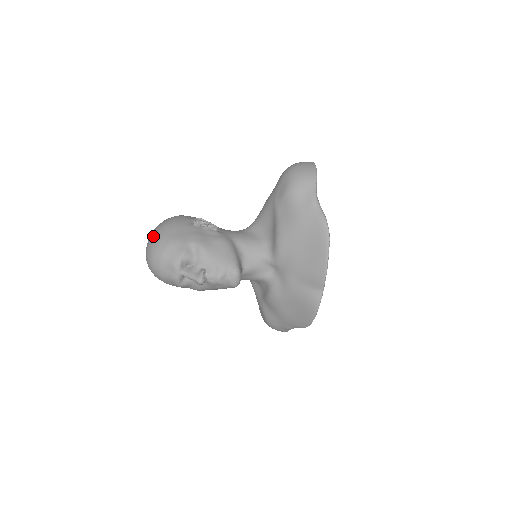
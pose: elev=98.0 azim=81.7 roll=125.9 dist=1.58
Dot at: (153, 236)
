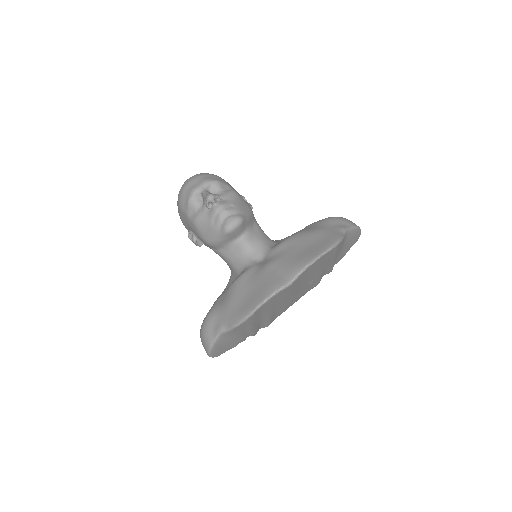
Dot at: occluded
